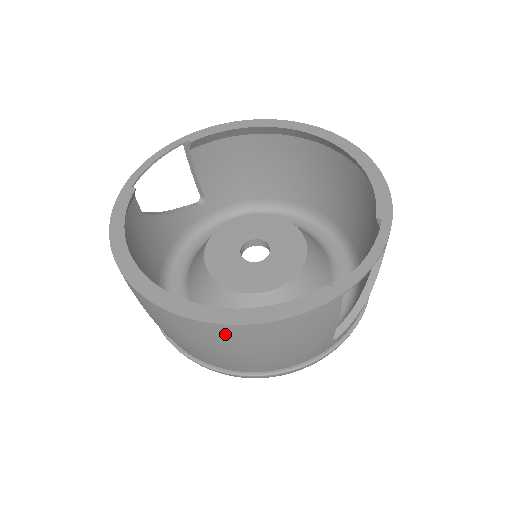
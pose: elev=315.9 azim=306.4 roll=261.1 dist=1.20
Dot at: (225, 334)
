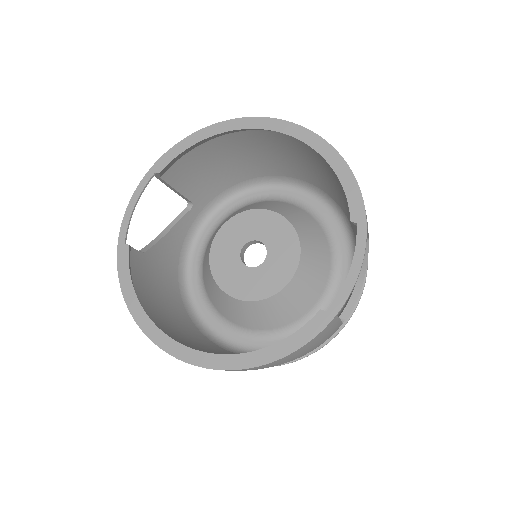
Dot at: (250, 369)
